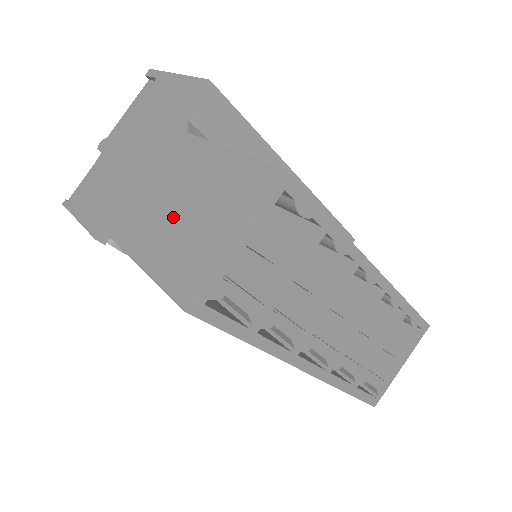
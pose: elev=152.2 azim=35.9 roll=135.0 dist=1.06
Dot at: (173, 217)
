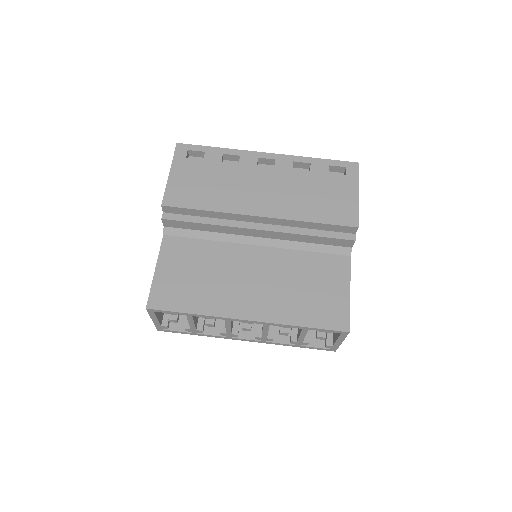
Dot at: occluded
